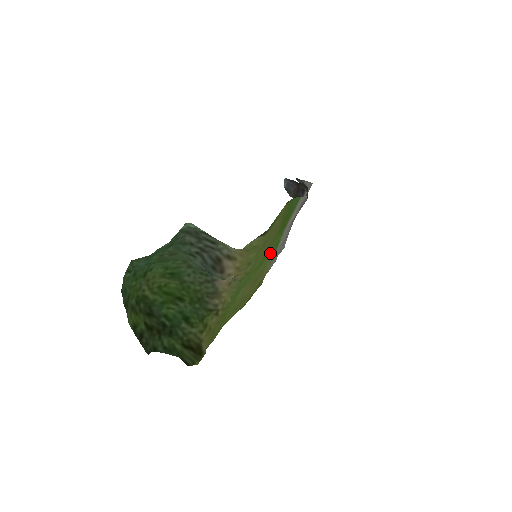
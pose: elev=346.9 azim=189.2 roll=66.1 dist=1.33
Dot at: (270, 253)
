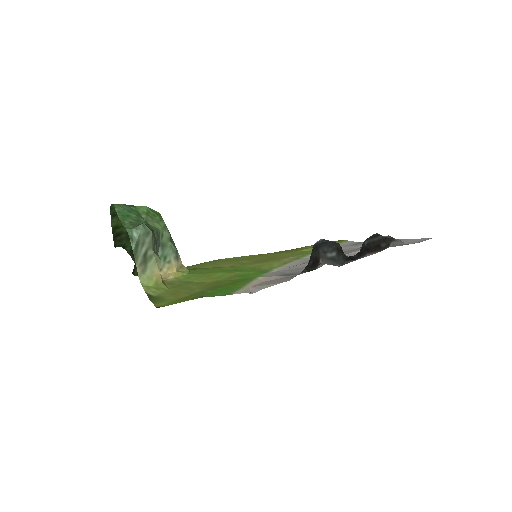
Dot at: (256, 270)
